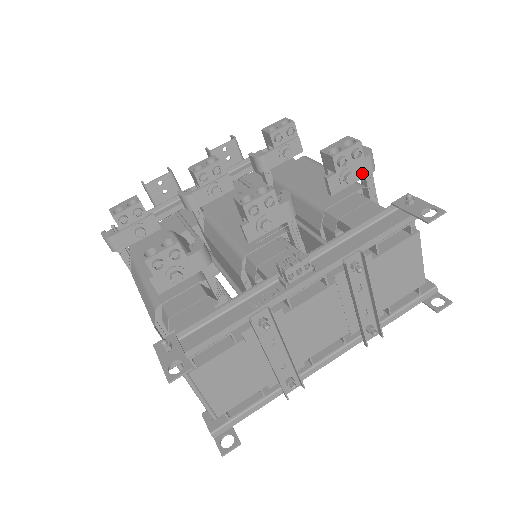
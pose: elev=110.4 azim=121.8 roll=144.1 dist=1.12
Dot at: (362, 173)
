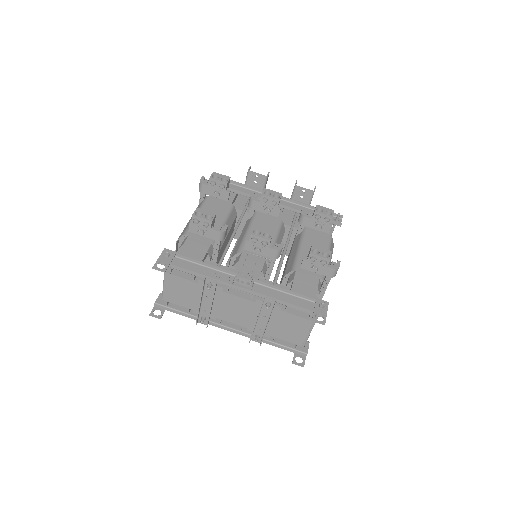
Dot at: (324, 273)
